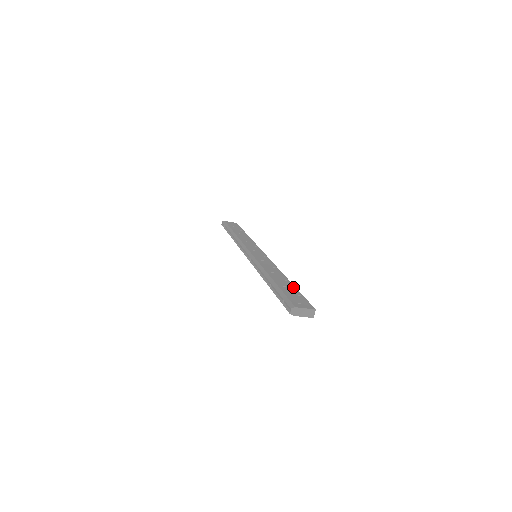
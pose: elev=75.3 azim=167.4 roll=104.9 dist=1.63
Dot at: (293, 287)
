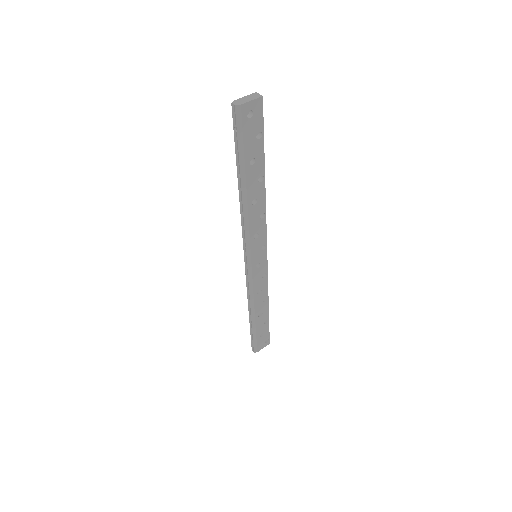
Dot at: occluded
